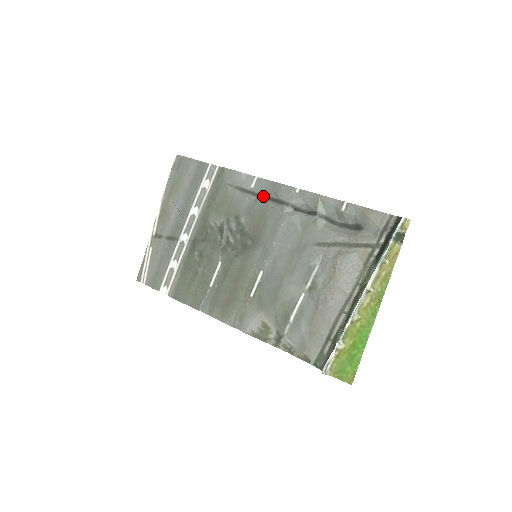
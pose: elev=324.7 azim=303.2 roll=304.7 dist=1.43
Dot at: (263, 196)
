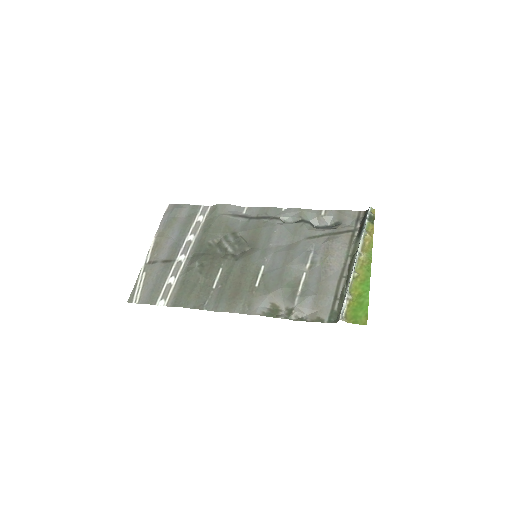
Dot at: (255, 217)
